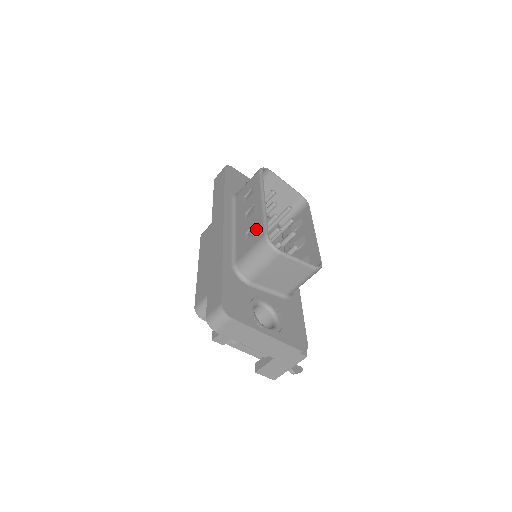
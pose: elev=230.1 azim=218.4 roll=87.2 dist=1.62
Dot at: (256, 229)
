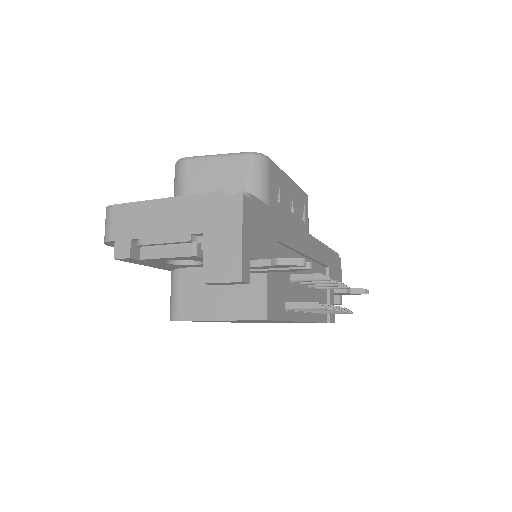
Dot at: occluded
